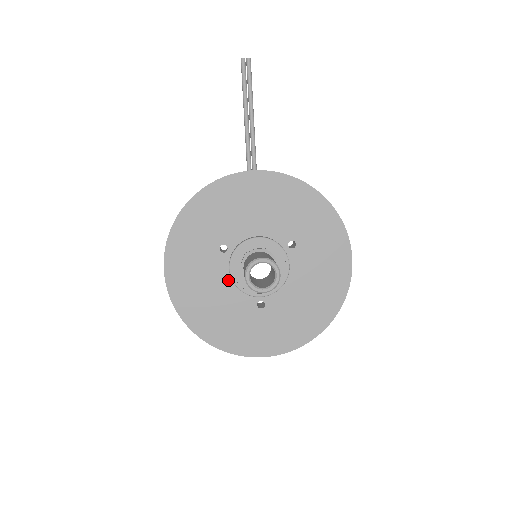
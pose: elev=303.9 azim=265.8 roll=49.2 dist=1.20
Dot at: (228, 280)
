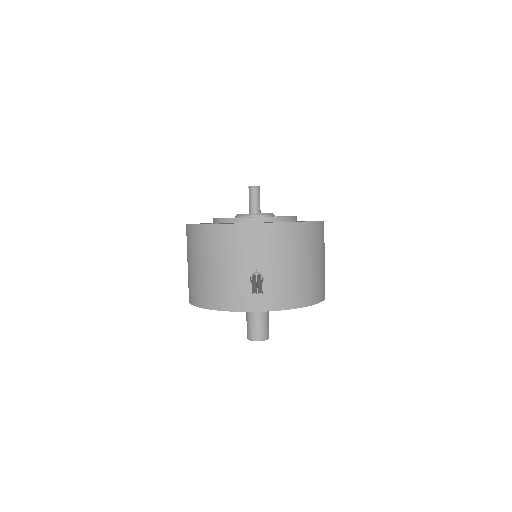
Dot at: occluded
